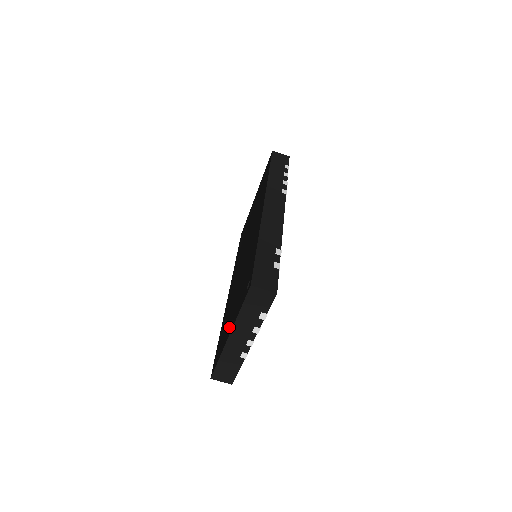
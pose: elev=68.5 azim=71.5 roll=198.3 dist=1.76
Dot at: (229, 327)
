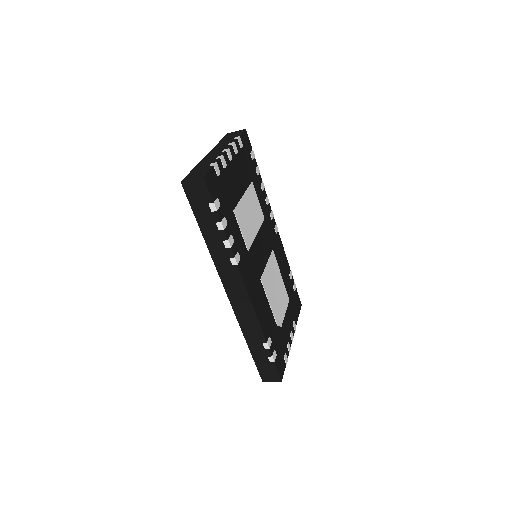
Dot at: occluded
